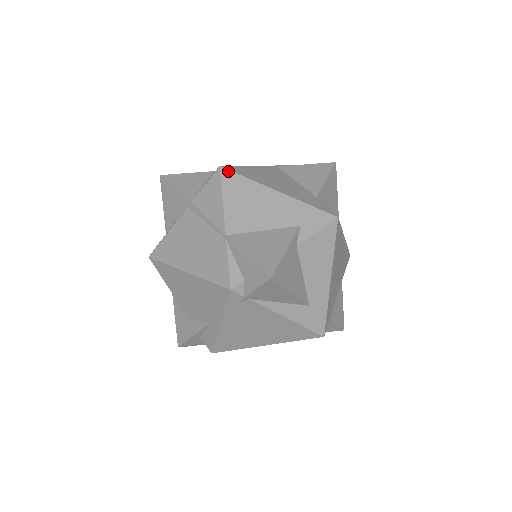
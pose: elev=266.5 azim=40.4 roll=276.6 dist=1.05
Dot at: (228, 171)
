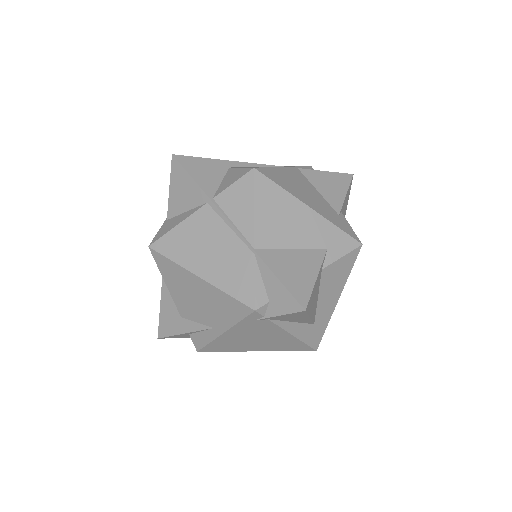
Dot at: (262, 175)
